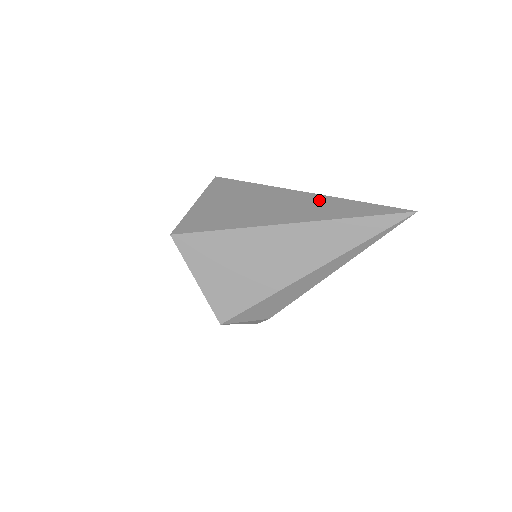
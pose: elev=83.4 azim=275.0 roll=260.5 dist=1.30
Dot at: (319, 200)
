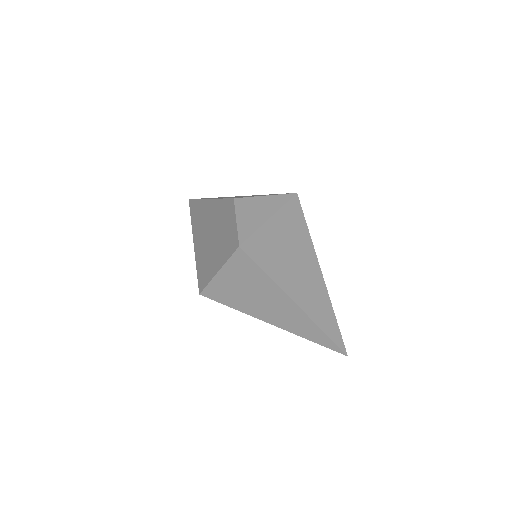
Dot at: (324, 297)
